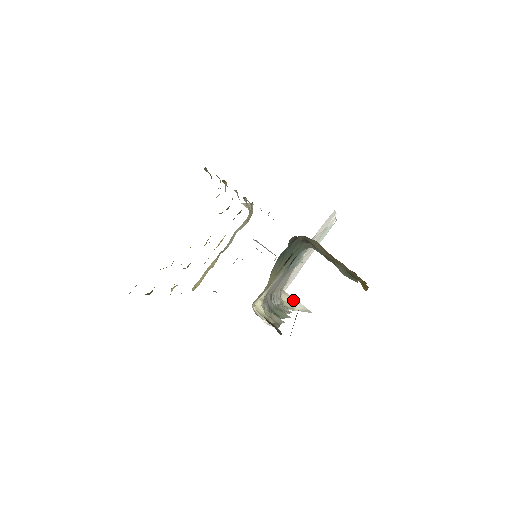
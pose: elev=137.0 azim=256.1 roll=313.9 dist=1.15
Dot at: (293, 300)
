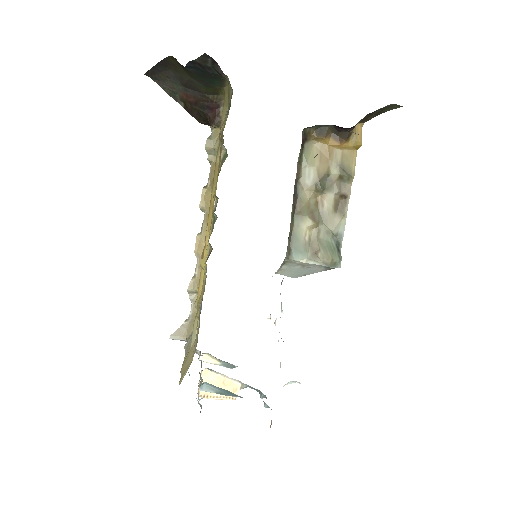
Dot at: occluded
